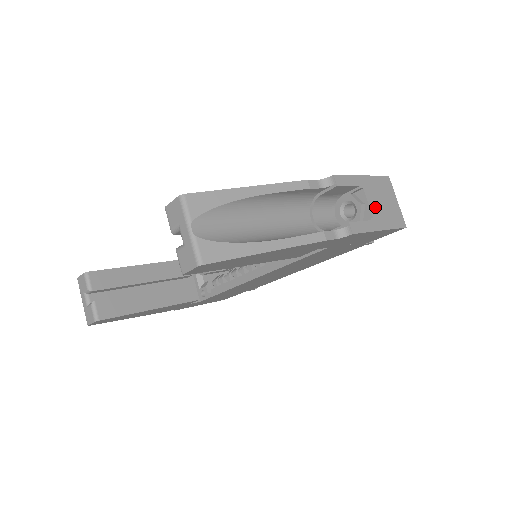
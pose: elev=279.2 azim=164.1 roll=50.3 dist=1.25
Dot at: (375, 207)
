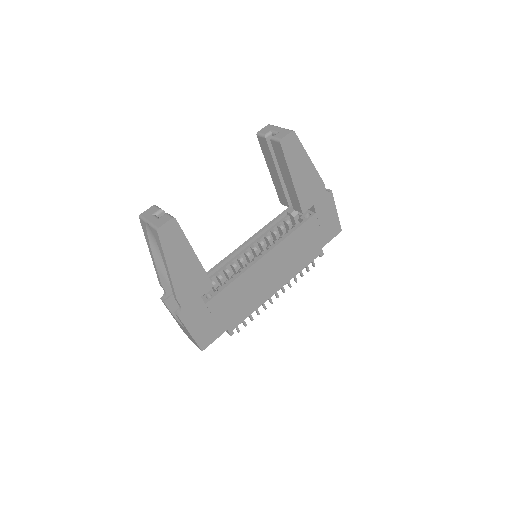
Dot at: occluded
